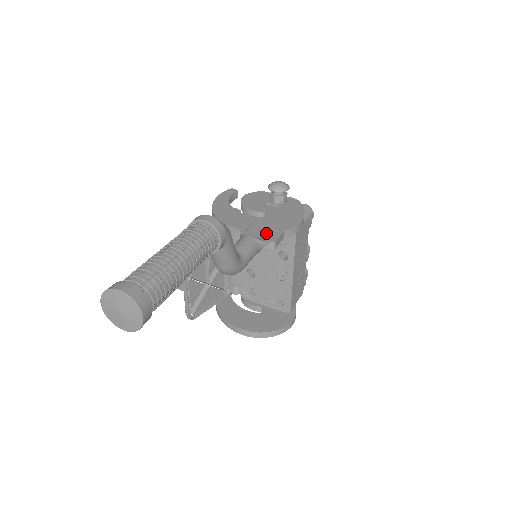
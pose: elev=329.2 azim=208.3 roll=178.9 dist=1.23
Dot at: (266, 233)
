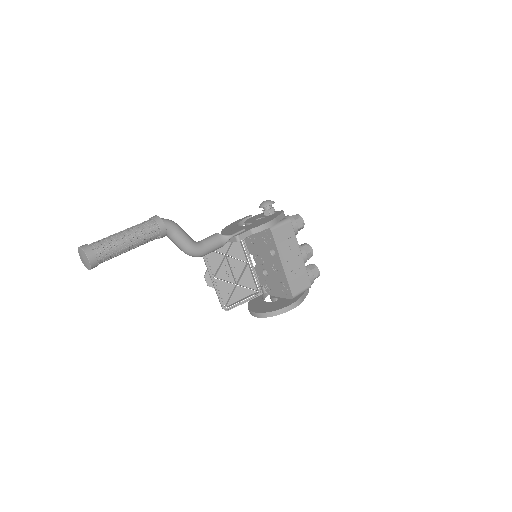
Dot at: (235, 232)
